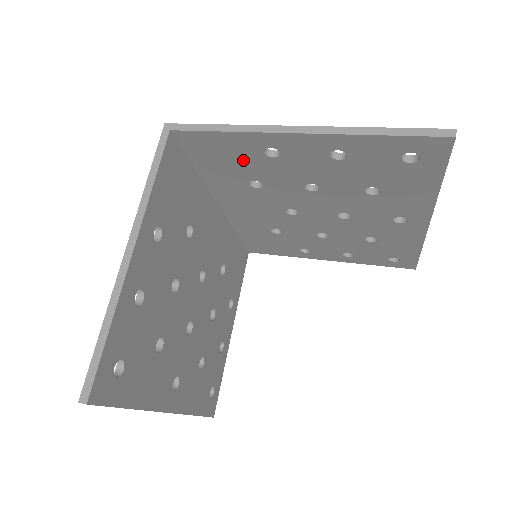
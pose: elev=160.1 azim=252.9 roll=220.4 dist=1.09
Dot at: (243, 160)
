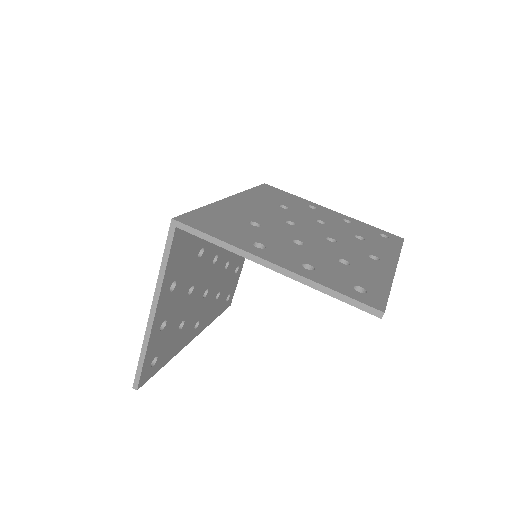
Dot at: occluded
